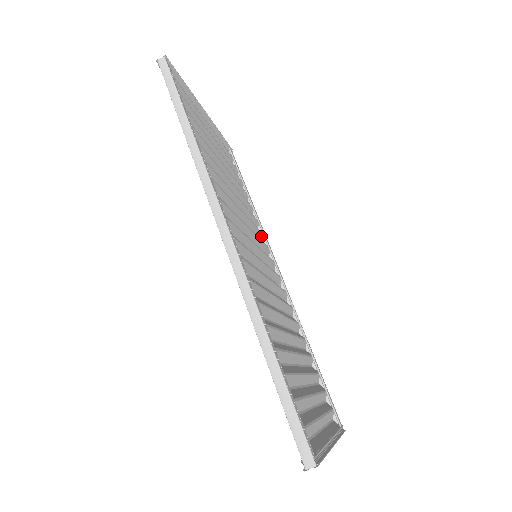
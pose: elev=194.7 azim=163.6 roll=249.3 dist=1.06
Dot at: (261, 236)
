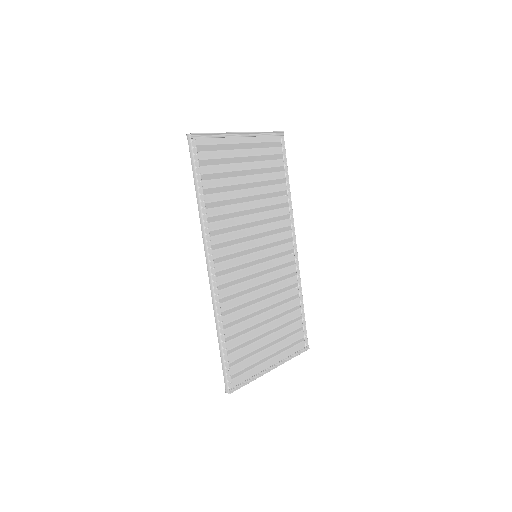
Dot at: (287, 216)
